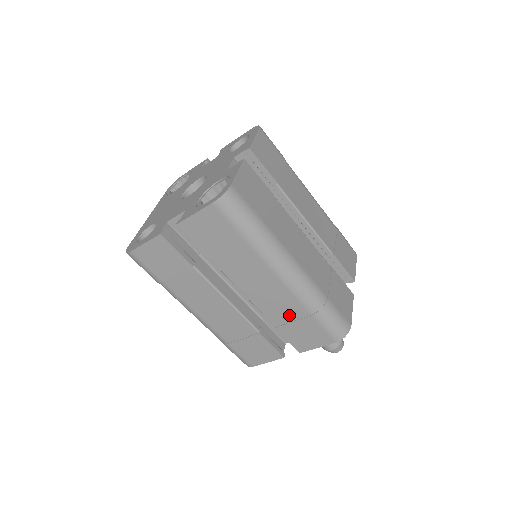
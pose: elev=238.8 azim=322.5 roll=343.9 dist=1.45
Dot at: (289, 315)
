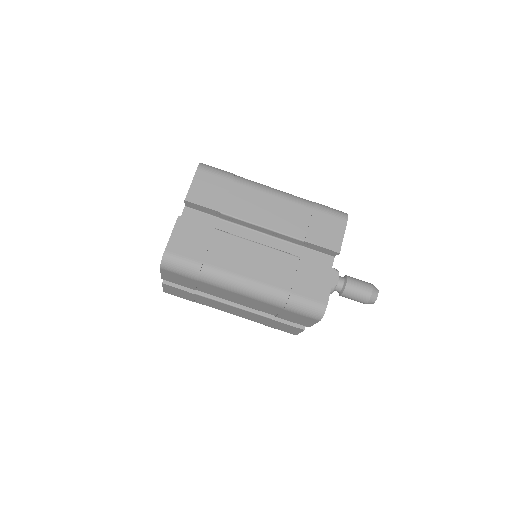
Dot at: (273, 310)
